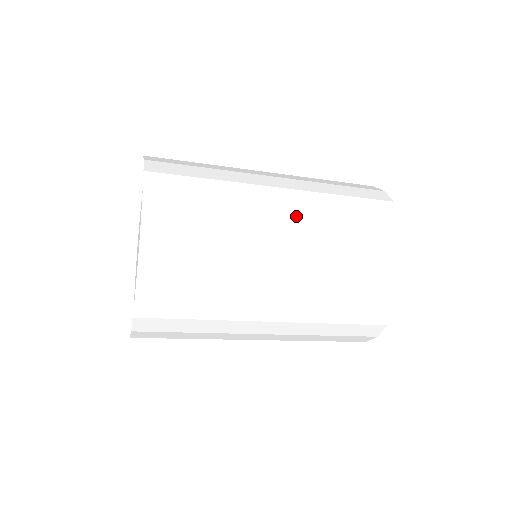
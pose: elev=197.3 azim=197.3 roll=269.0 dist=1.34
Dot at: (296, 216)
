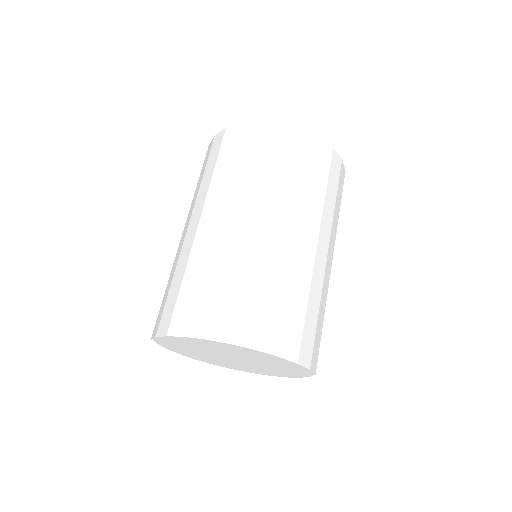
Dot at: (331, 249)
